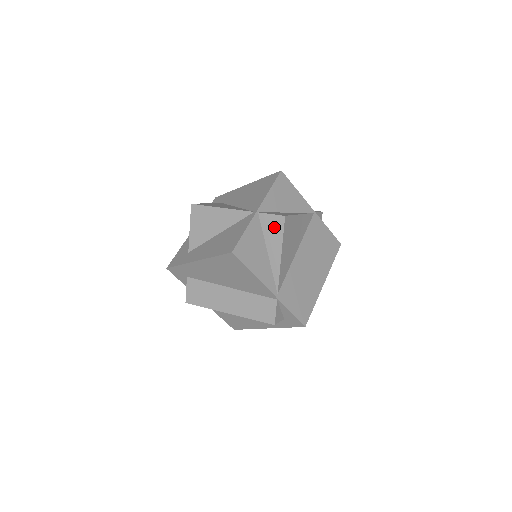
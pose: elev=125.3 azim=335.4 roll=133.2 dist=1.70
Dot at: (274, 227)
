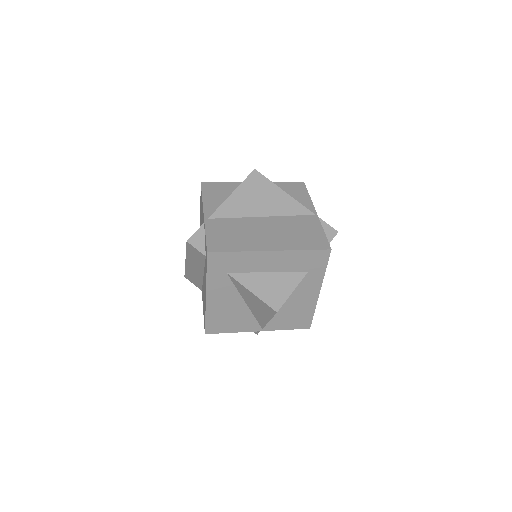
Dot at: occluded
